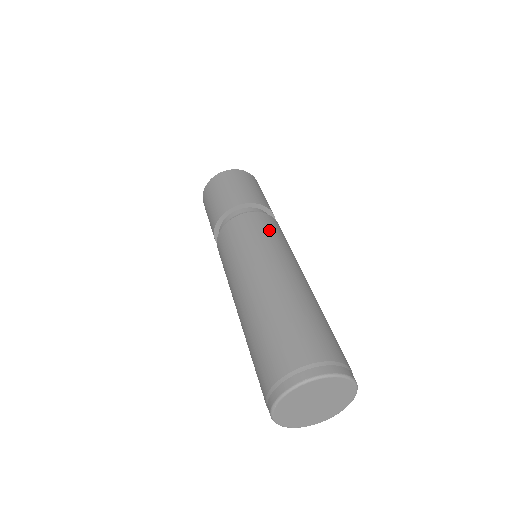
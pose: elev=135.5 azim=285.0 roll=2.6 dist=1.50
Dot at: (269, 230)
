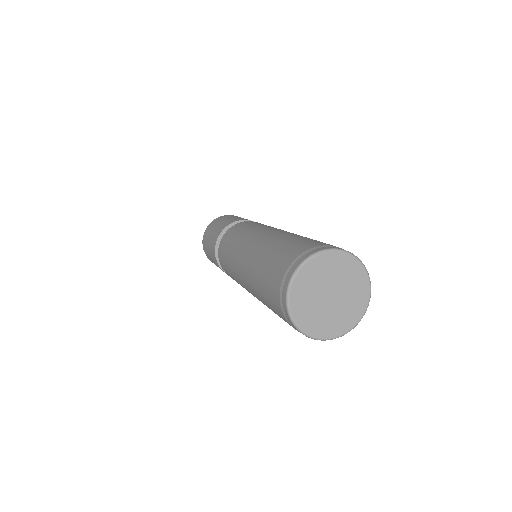
Dot at: (255, 224)
